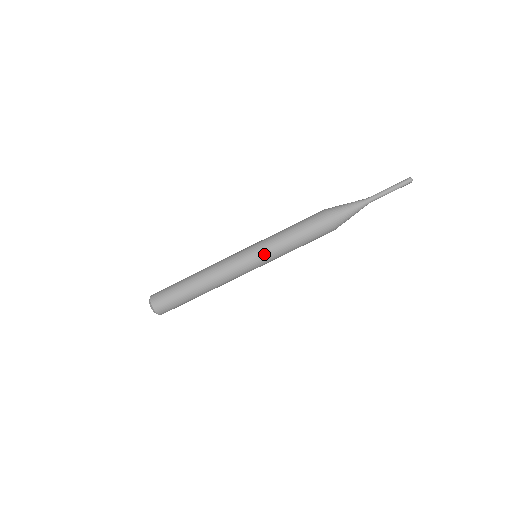
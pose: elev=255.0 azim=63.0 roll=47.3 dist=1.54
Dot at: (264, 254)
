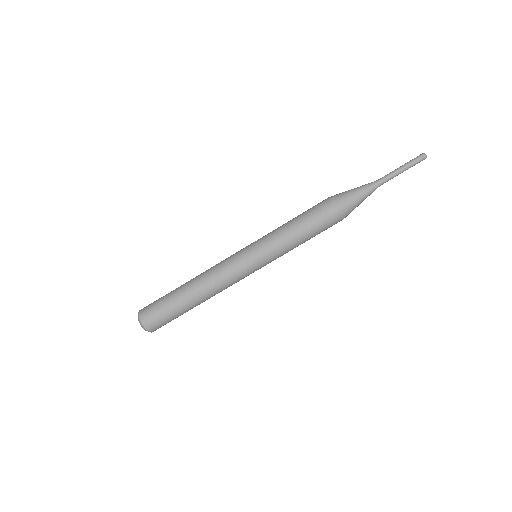
Dot at: (262, 247)
